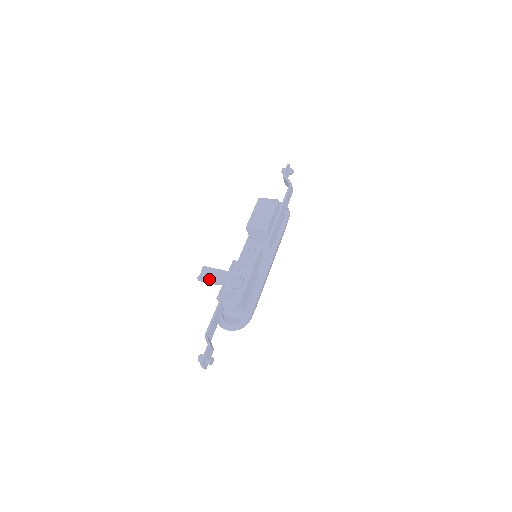
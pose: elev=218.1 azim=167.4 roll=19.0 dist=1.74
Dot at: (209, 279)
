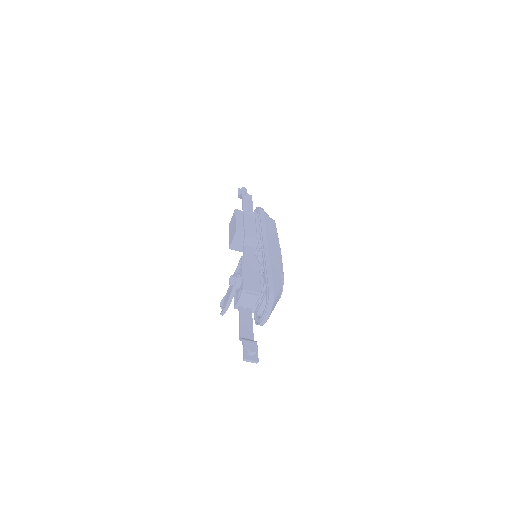
Dot at: (225, 305)
